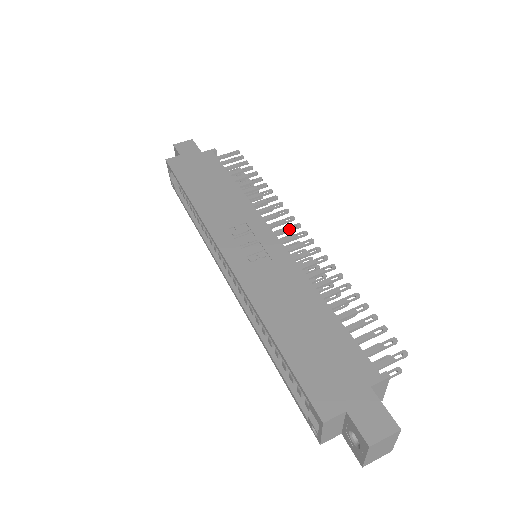
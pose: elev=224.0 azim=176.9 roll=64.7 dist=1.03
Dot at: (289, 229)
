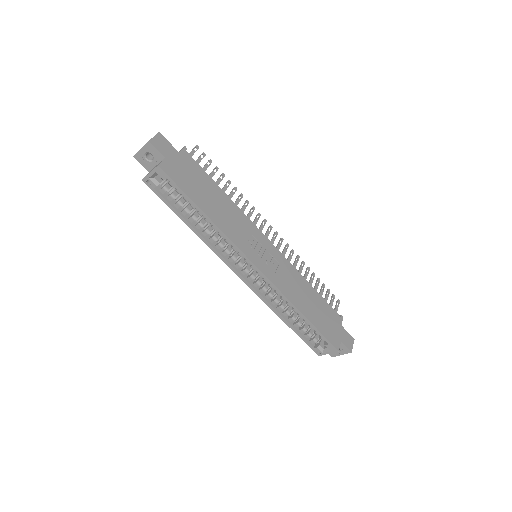
Dot at: (269, 232)
